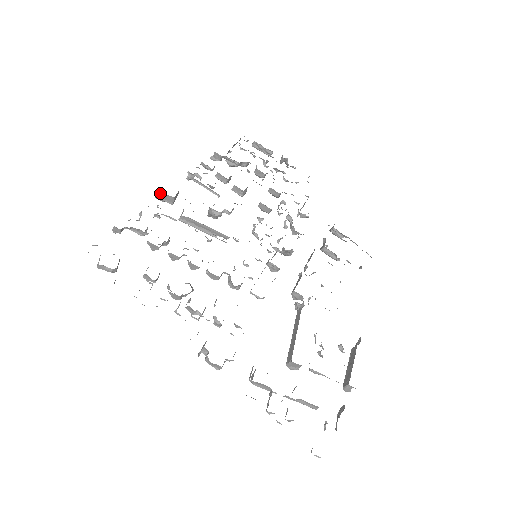
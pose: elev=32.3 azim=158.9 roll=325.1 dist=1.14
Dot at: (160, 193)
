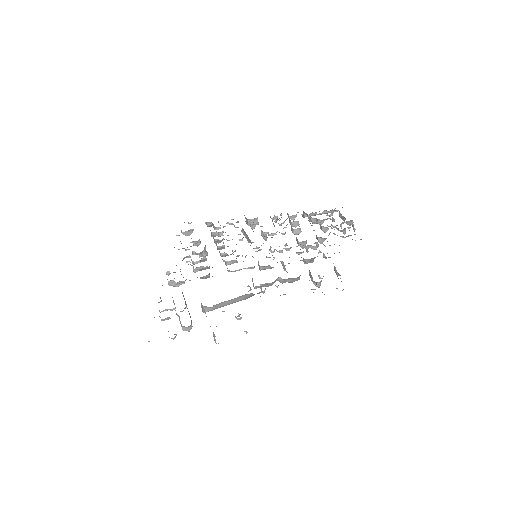
Dot at: (245, 217)
